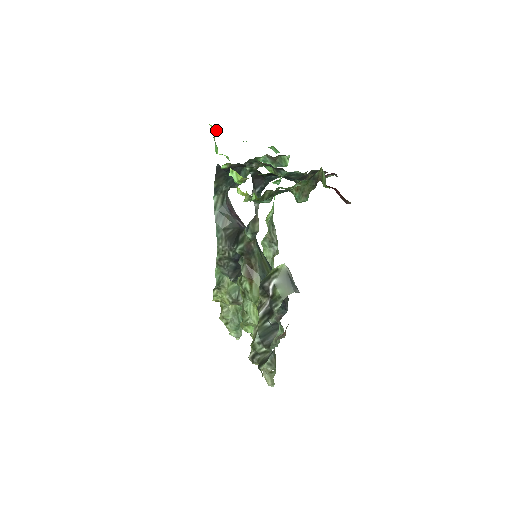
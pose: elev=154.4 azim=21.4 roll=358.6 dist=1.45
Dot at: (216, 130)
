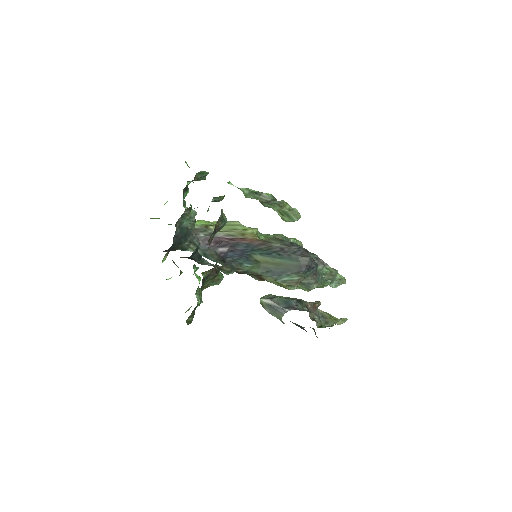
Dot at: occluded
